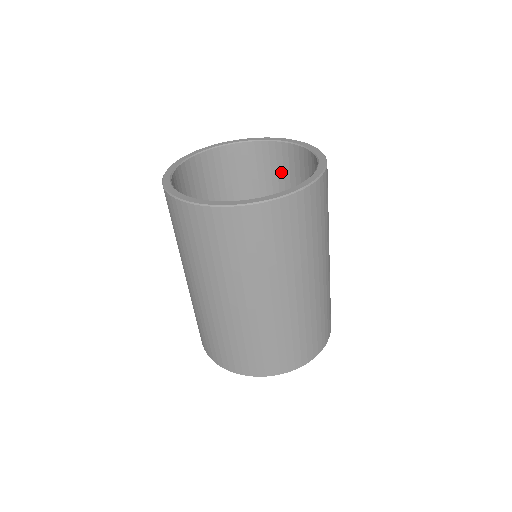
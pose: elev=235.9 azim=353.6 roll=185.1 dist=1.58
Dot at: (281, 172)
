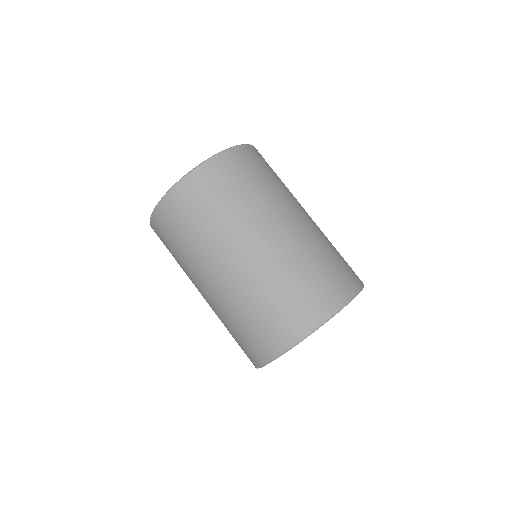
Dot at: occluded
